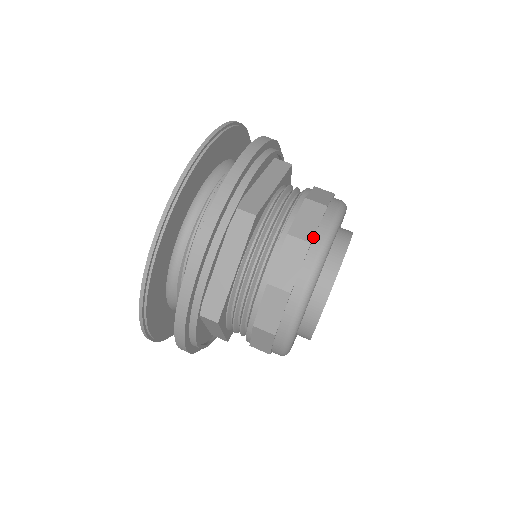
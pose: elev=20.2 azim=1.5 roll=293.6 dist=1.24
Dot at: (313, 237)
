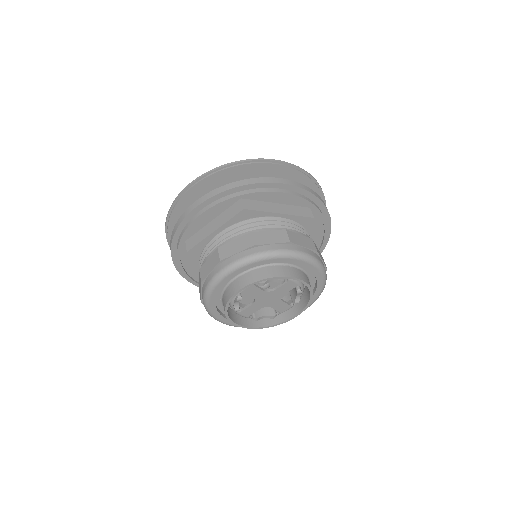
Dot at: (319, 254)
